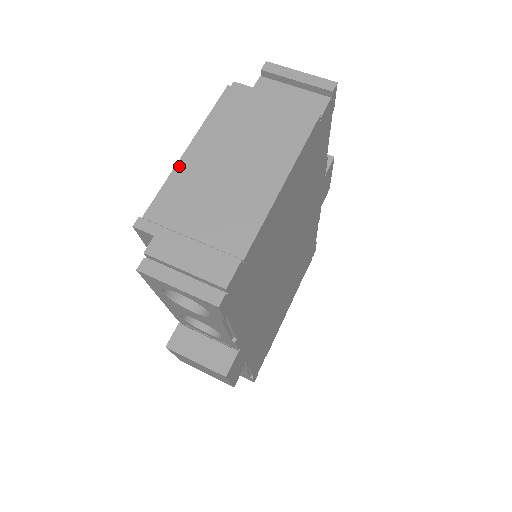
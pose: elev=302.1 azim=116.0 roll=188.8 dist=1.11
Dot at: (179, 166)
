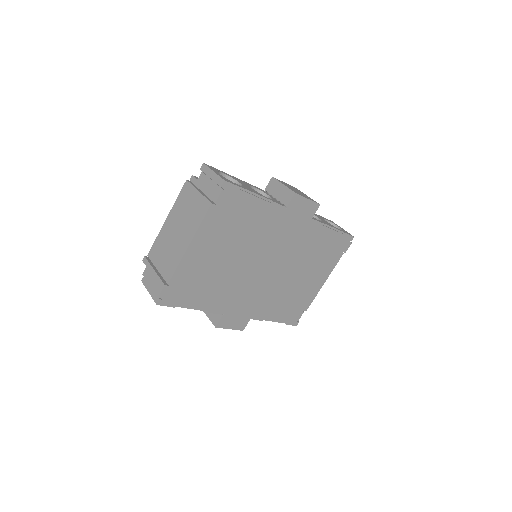
Dot at: (162, 229)
